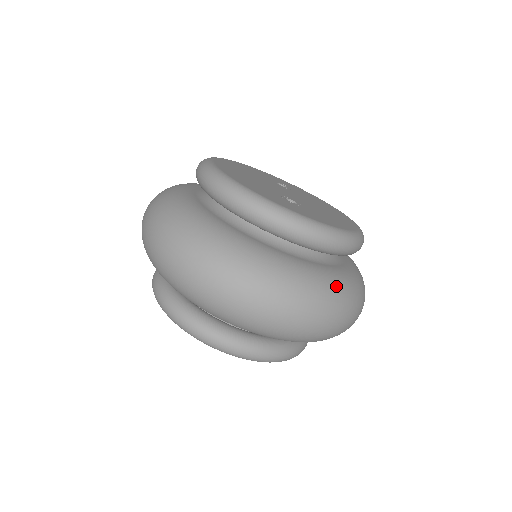
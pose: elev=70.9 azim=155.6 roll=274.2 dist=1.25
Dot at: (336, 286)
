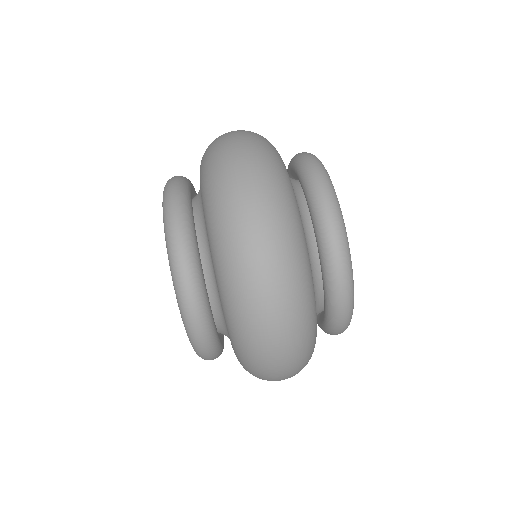
Dot at: occluded
